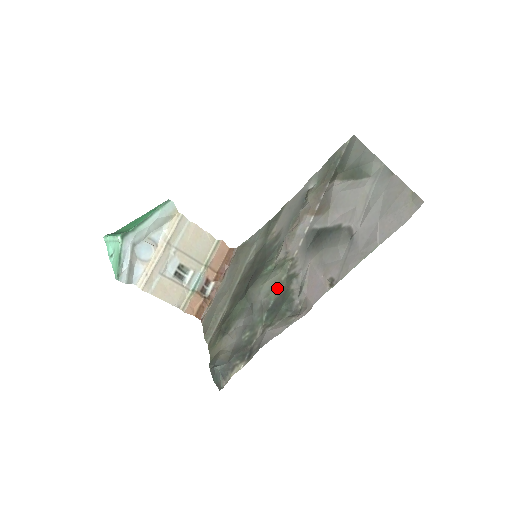
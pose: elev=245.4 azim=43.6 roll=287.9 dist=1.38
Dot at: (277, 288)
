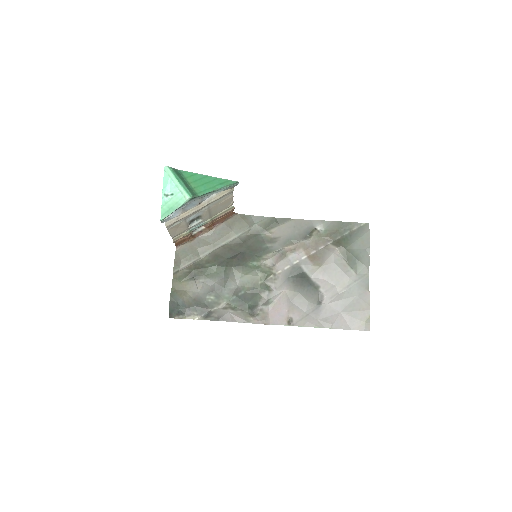
Dot at: (252, 286)
